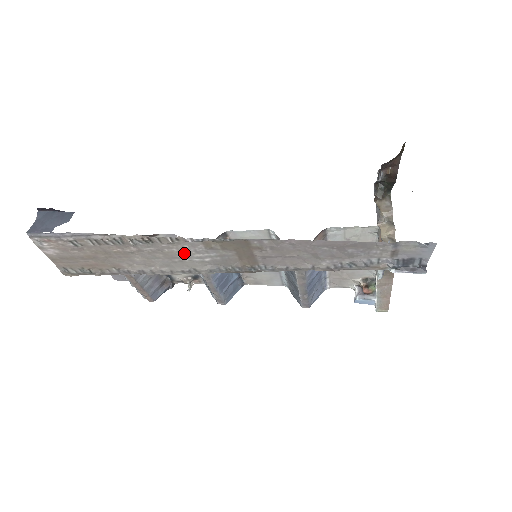
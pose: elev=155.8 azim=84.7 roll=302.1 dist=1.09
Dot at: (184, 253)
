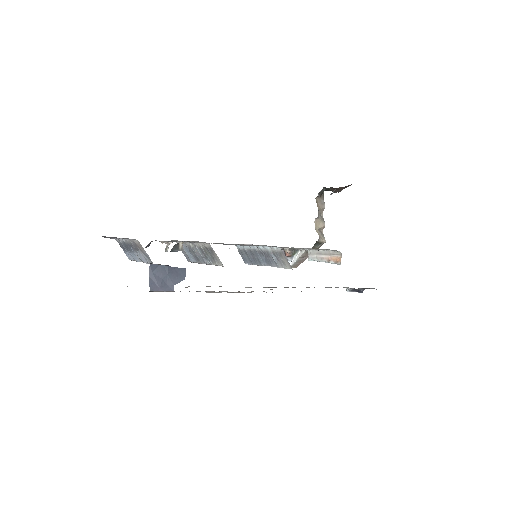
Dot at: occluded
